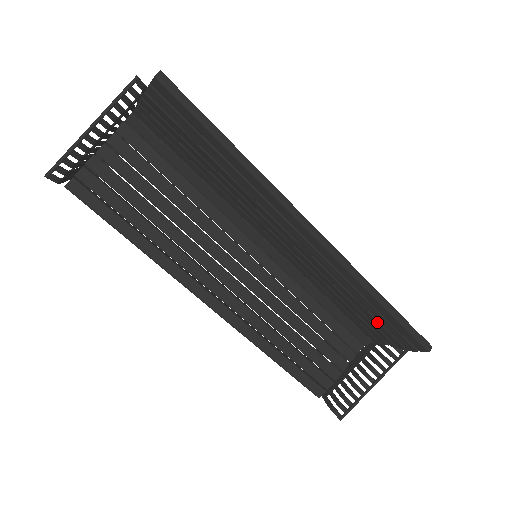
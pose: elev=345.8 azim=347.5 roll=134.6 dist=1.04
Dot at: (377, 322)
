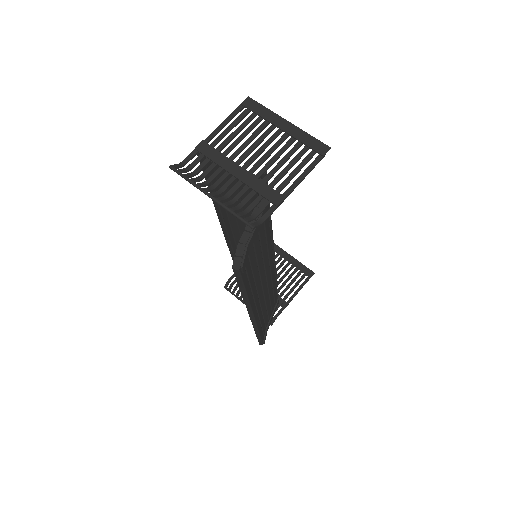
Dot at: occluded
